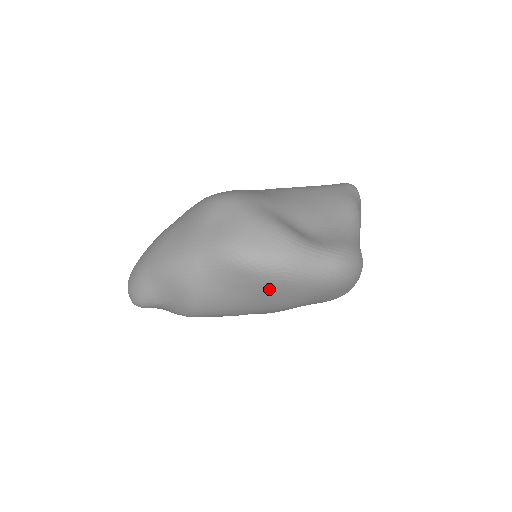
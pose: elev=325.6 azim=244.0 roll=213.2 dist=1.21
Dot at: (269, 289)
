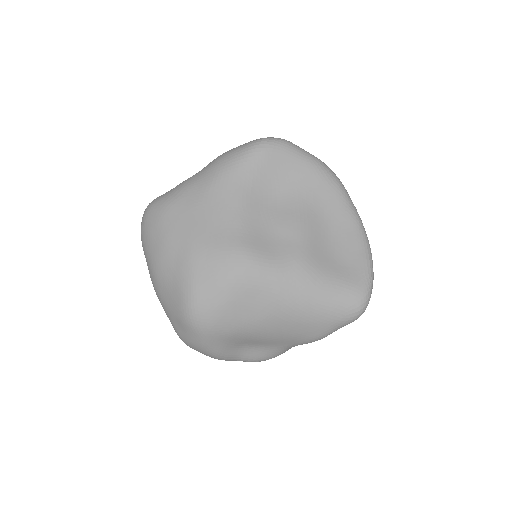
Dot at: occluded
